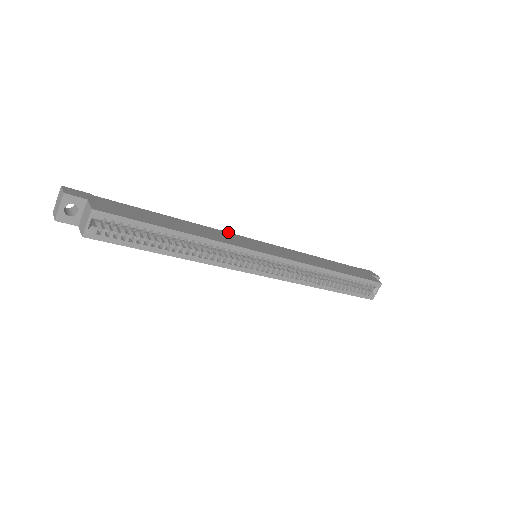
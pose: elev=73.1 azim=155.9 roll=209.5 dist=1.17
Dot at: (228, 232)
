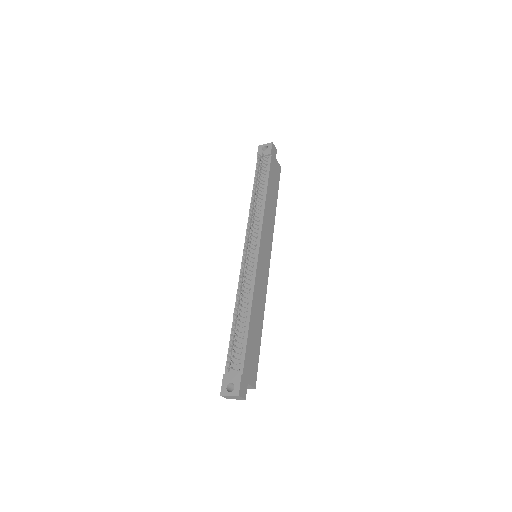
Dot at: (256, 271)
